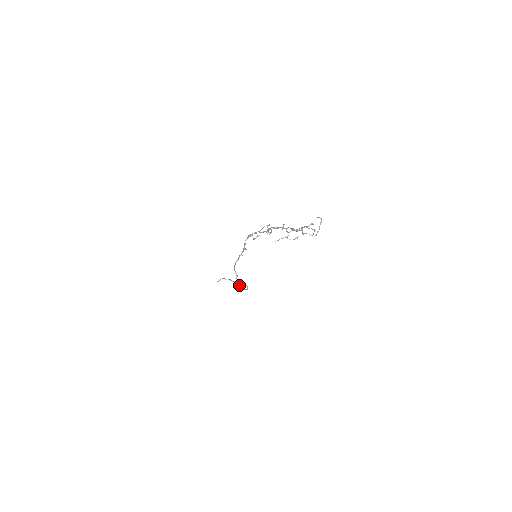
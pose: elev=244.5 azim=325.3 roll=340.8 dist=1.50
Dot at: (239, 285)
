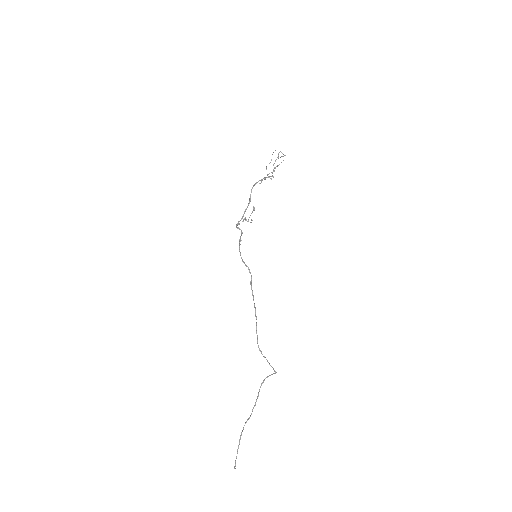
Dot at: (262, 354)
